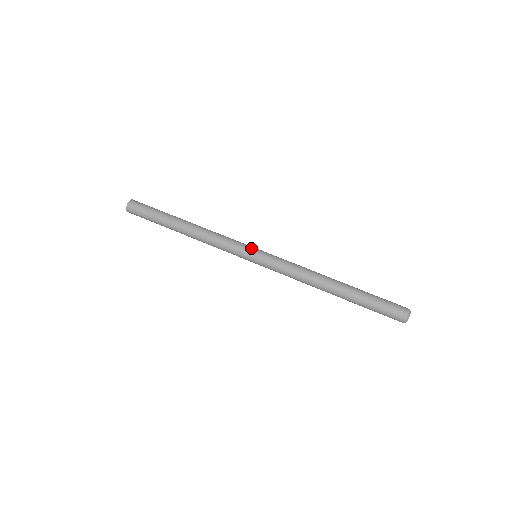
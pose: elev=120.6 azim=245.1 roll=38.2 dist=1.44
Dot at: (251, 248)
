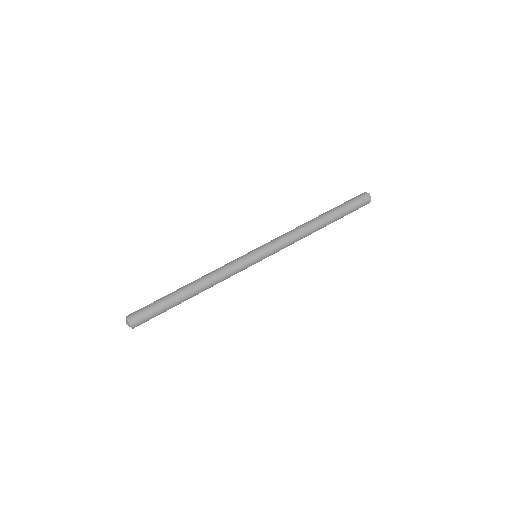
Dot at: (248, 253)
